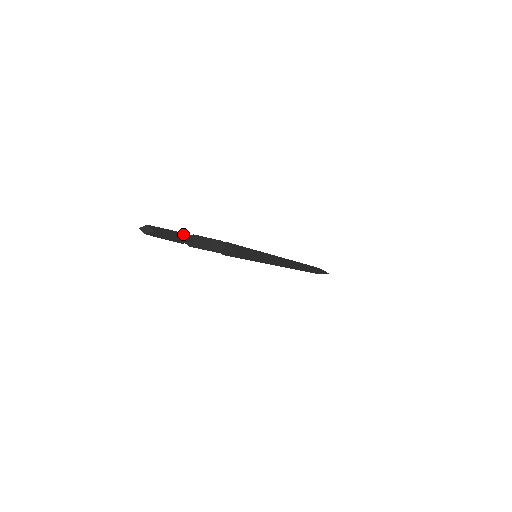
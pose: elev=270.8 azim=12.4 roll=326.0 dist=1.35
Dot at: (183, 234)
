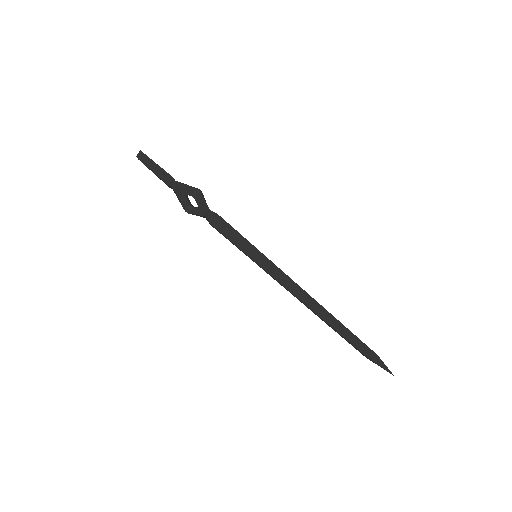
Dot at: occluded
